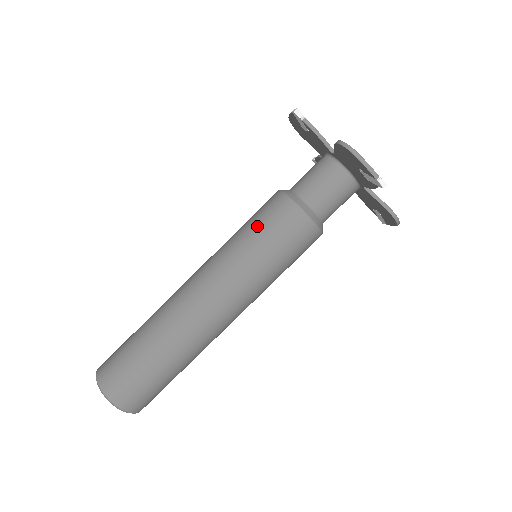
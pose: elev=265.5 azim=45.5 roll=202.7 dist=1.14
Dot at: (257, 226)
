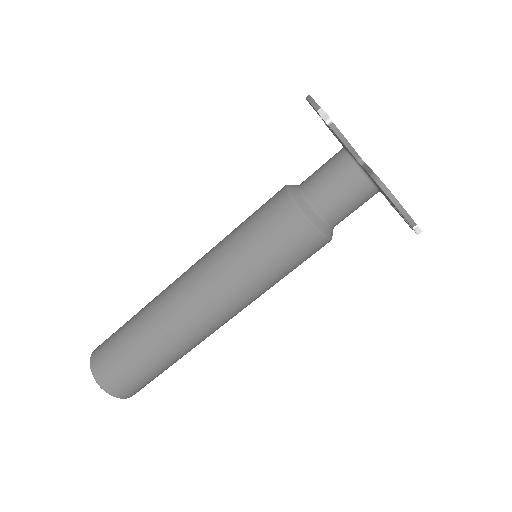
Dot at: (263, 241)
